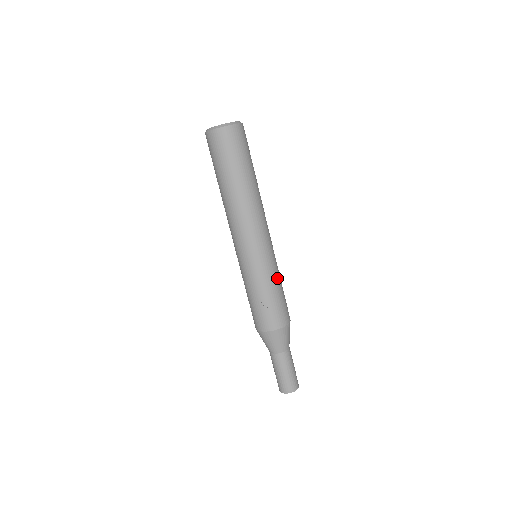
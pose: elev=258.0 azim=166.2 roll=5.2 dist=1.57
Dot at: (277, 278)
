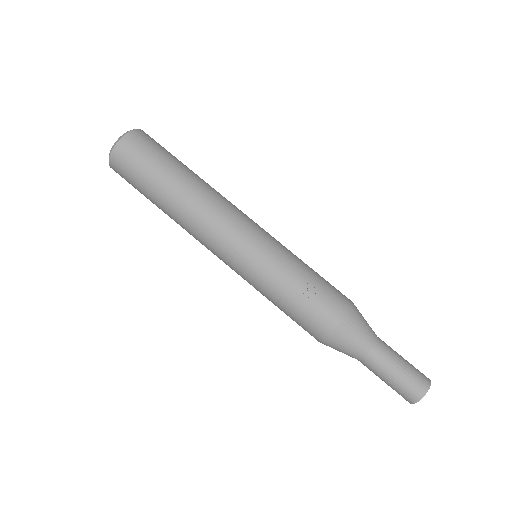
Dot at: (298, 258)
